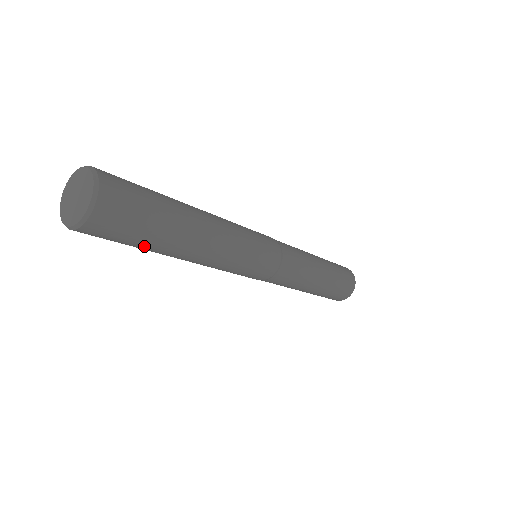
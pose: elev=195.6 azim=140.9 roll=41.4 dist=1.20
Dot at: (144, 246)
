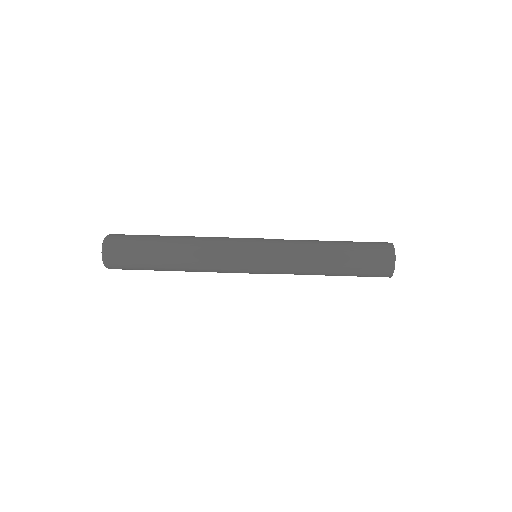
Dot at: occluded
